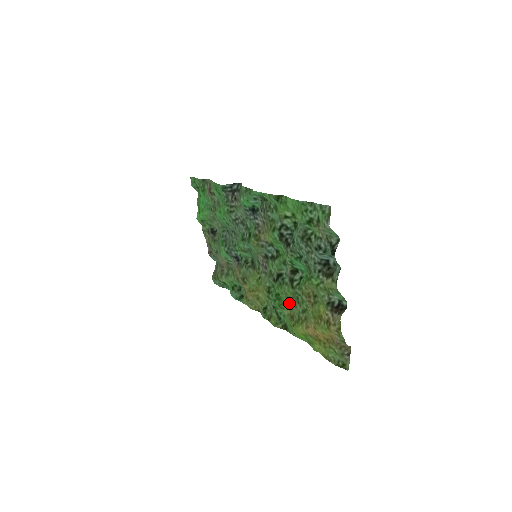
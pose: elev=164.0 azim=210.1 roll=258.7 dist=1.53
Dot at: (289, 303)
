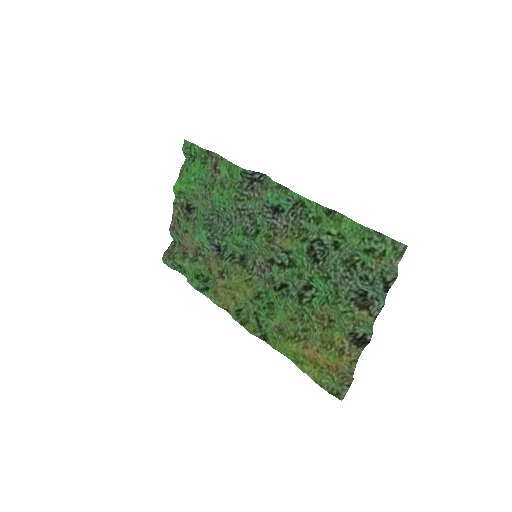
Dot at: (286, 317)
